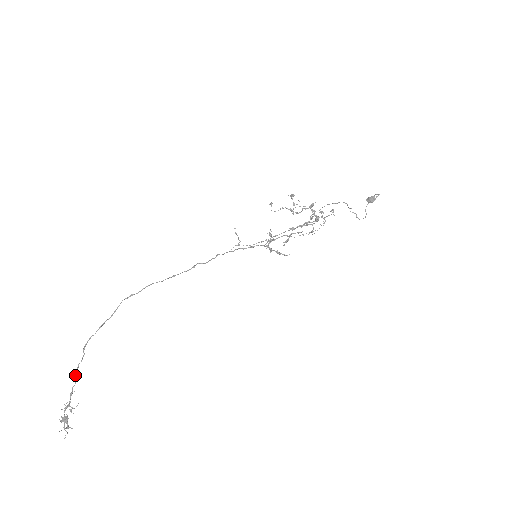
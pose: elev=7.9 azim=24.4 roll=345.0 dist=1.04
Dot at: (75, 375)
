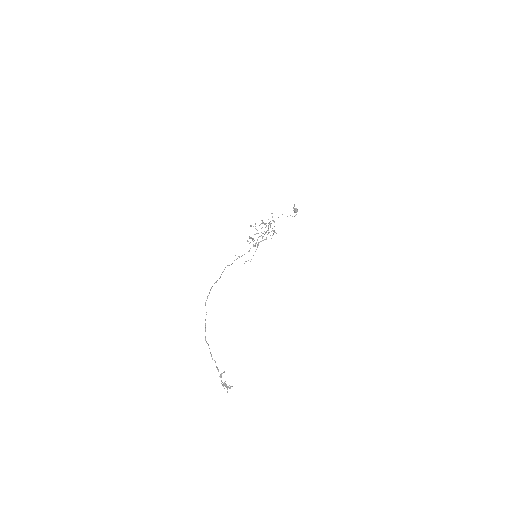
Dot at: (212, 359)
